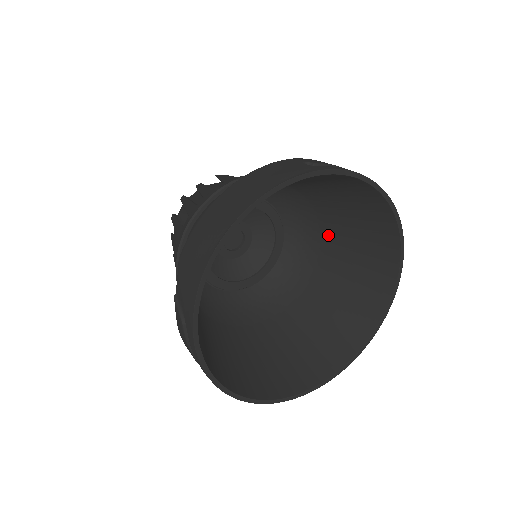
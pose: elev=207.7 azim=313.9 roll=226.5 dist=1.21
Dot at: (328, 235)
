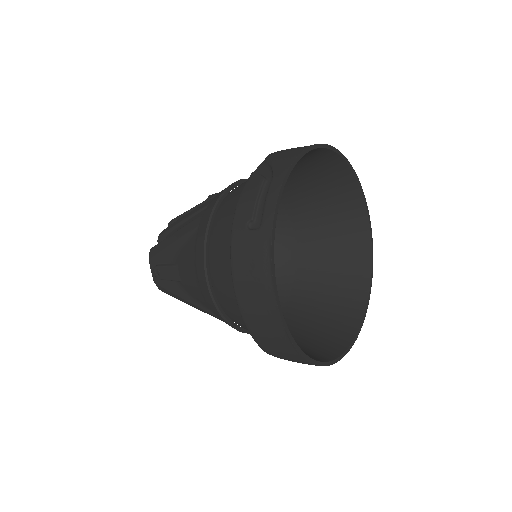
Dot at: (300, 289)
